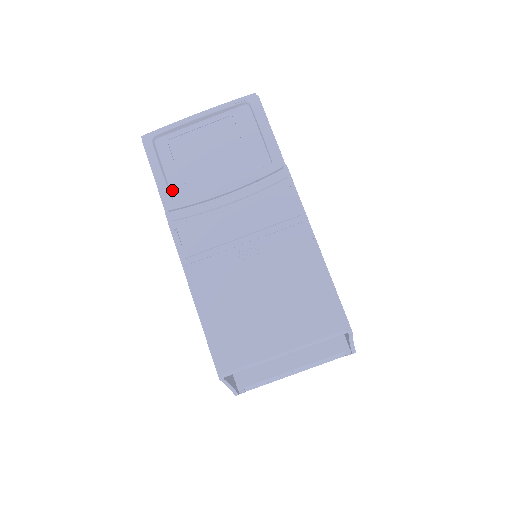
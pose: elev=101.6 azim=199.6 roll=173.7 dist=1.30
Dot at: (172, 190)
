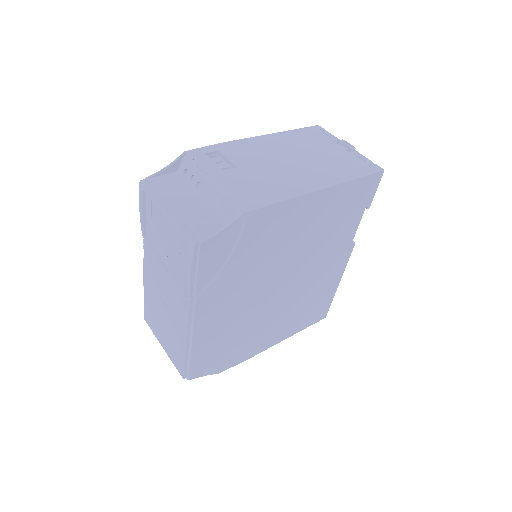
Dot at: (147, 229)
